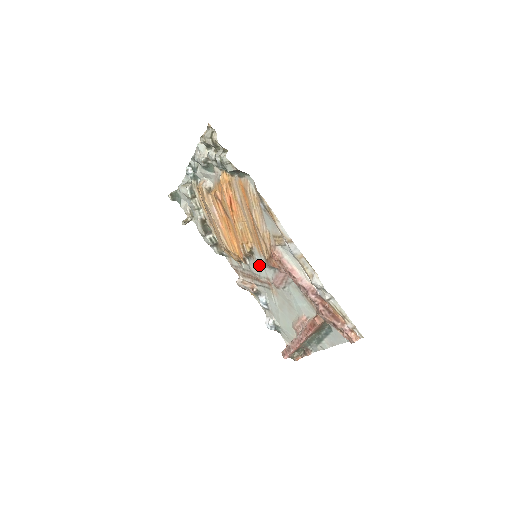
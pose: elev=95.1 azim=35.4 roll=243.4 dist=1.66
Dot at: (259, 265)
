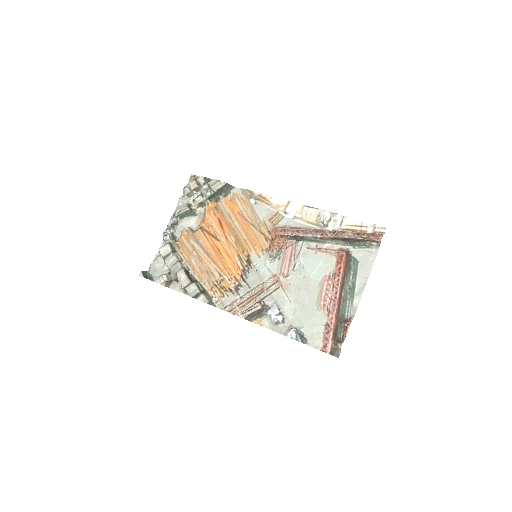
Dot at: (260, 270)
